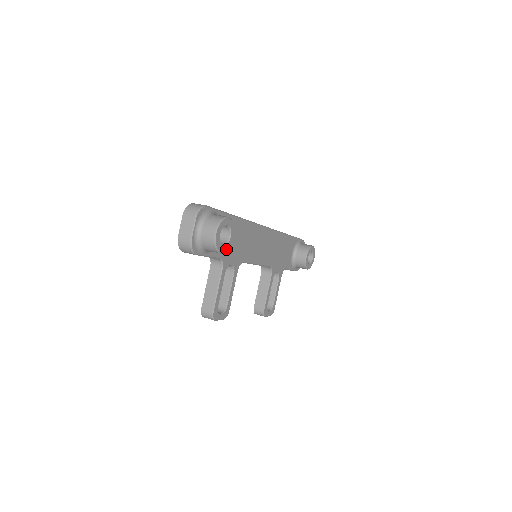
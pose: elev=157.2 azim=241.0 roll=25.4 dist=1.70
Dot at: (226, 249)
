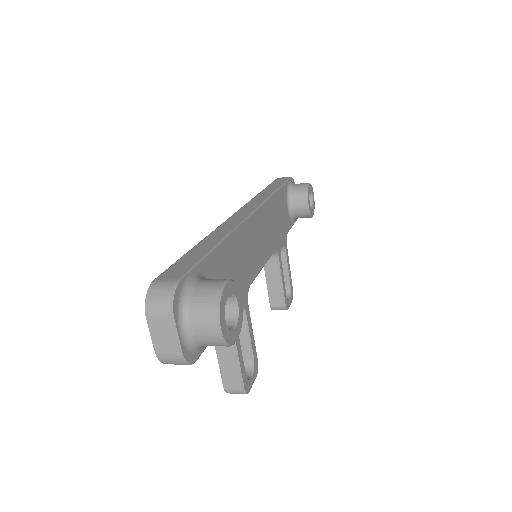
Dot at: (239, 327)
